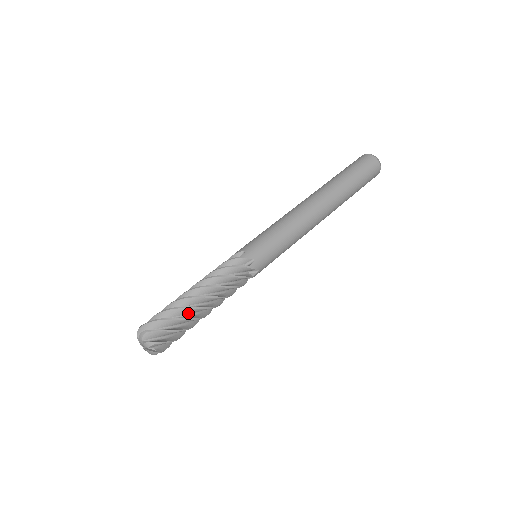
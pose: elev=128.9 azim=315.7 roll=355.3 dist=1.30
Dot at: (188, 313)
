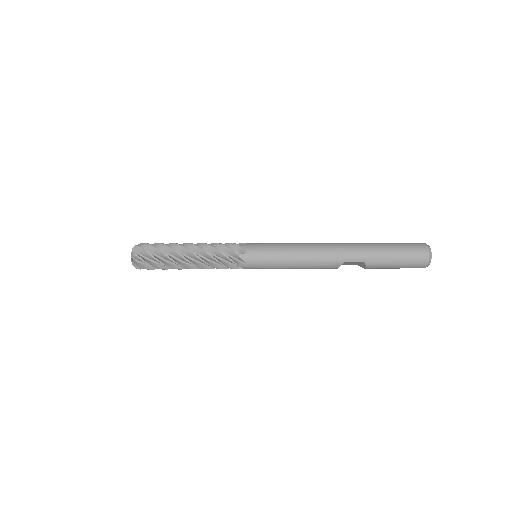
Dot at: occluded
